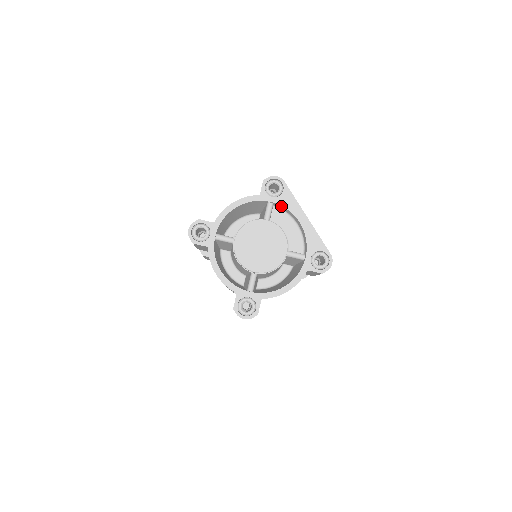
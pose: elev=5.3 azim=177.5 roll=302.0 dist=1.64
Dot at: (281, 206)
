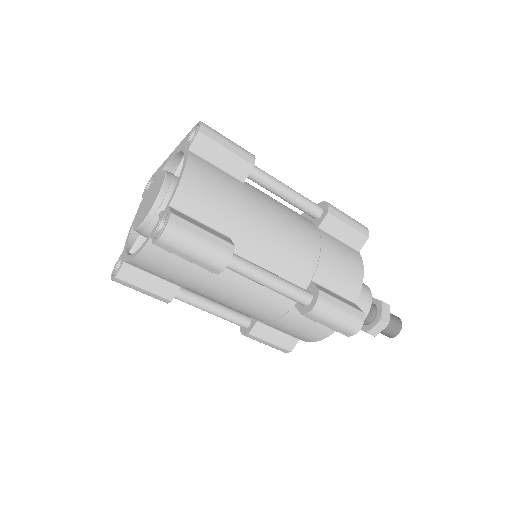
Dot at: occluded
